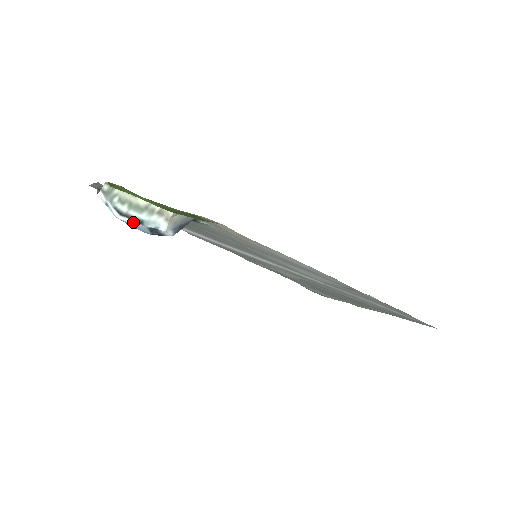
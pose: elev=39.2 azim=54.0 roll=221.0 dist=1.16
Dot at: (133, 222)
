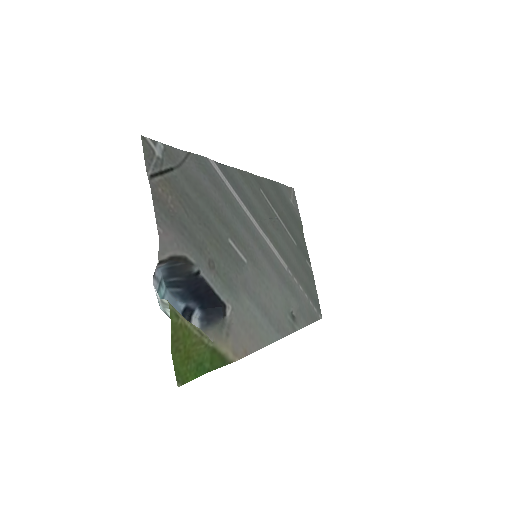
Dot at: occluded
